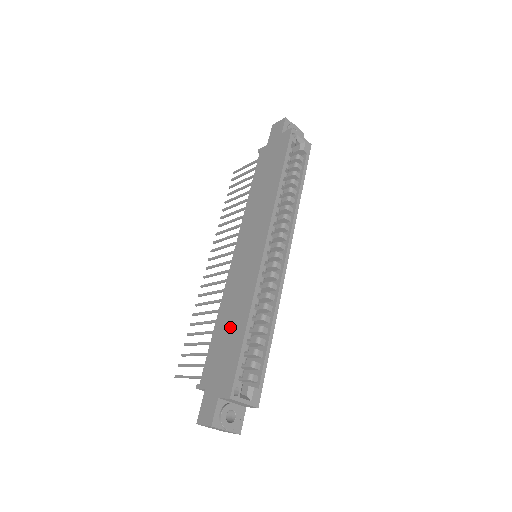
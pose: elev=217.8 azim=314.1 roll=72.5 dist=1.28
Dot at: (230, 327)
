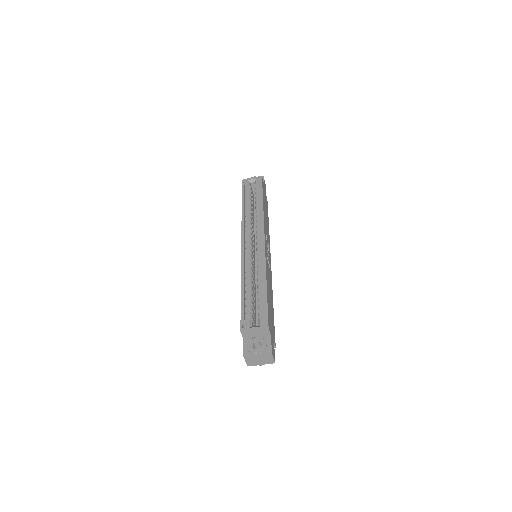
Dot at: occluded
